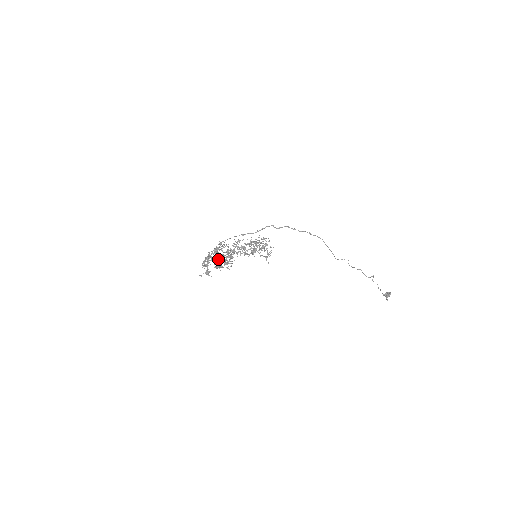
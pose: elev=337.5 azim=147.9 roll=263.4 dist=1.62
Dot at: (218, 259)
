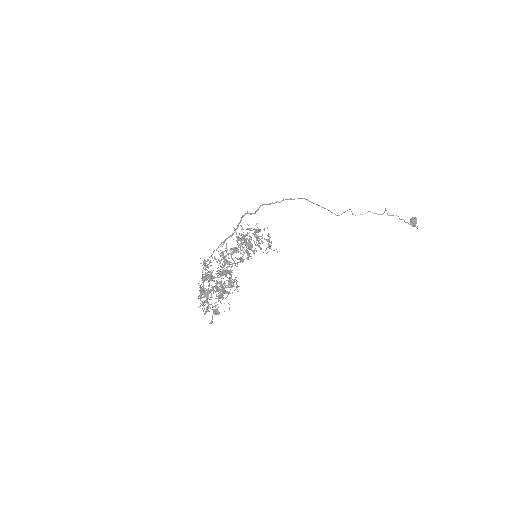
Dot at: (216, 286)
